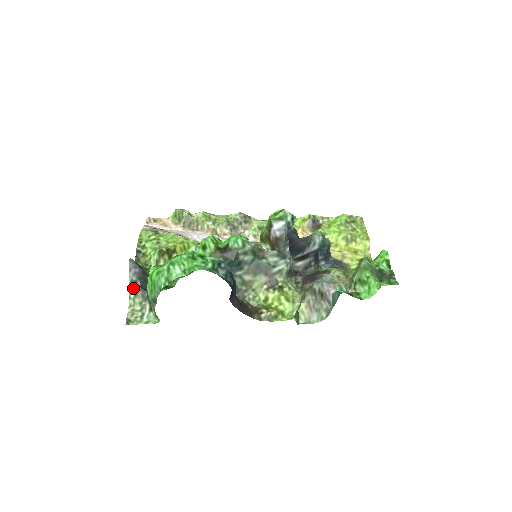
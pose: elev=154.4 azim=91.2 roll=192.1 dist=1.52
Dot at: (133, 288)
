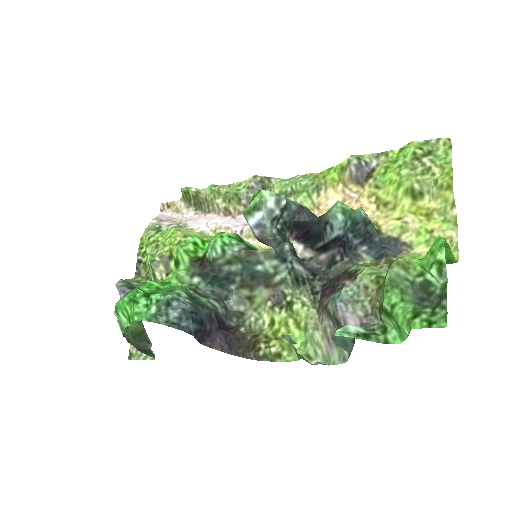
Dot at: occluded
